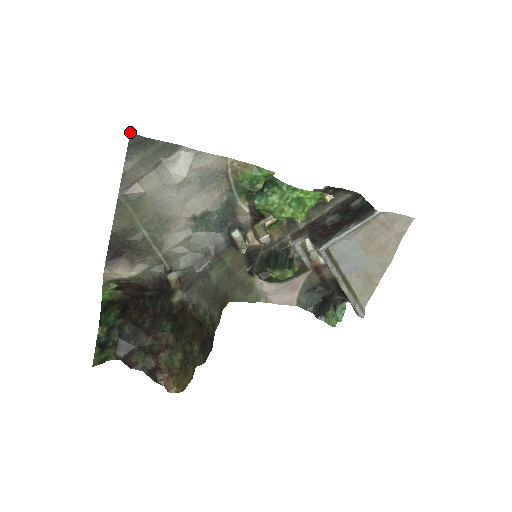
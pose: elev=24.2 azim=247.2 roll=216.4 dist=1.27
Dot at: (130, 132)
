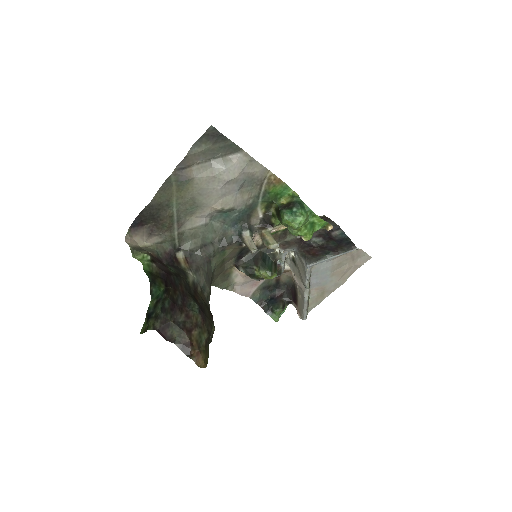
Dot at: occluded
